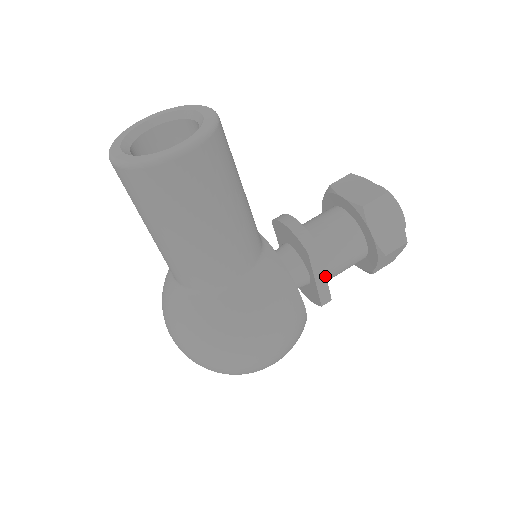
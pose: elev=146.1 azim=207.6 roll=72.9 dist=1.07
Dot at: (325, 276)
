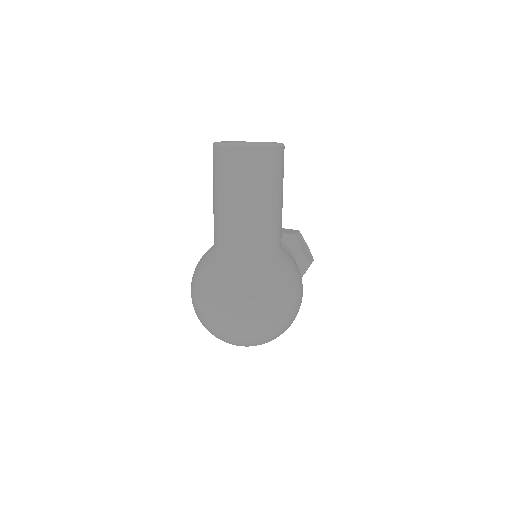
Dot at: occluded
